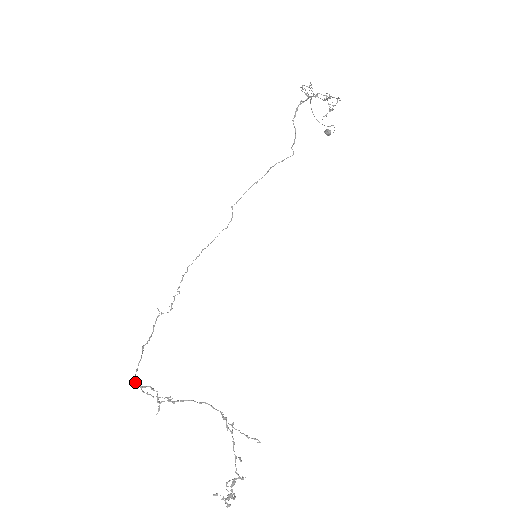
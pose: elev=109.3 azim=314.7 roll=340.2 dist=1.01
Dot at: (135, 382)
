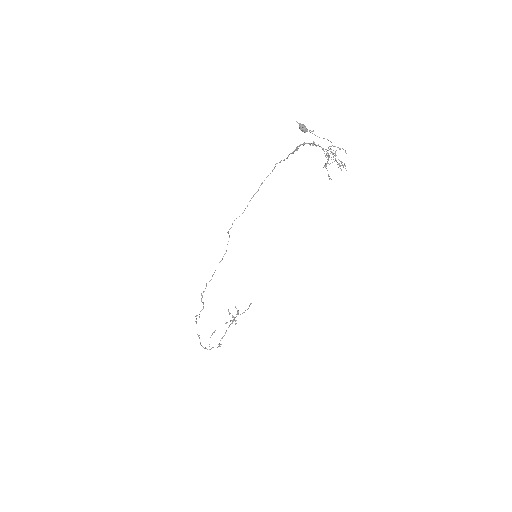
Dot at: occluded
